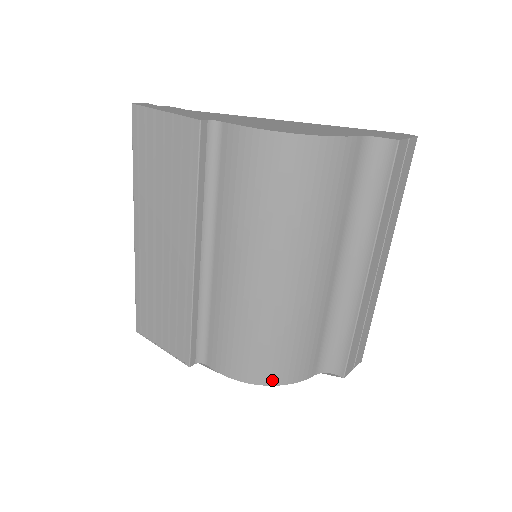
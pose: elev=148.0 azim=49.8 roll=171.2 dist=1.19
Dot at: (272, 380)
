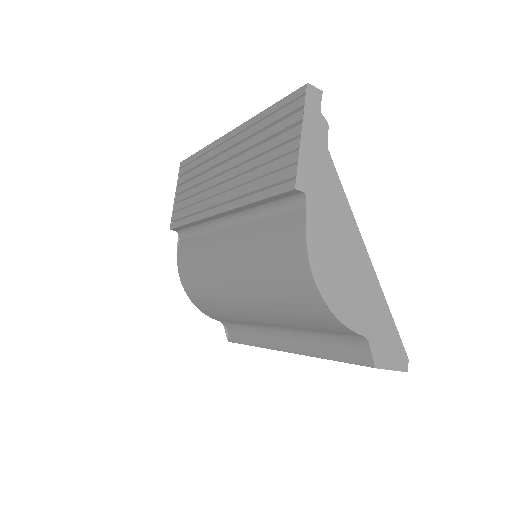
Dot at: (191, 297)
